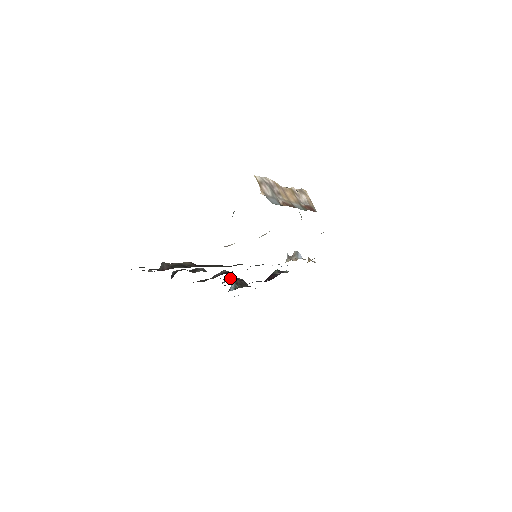
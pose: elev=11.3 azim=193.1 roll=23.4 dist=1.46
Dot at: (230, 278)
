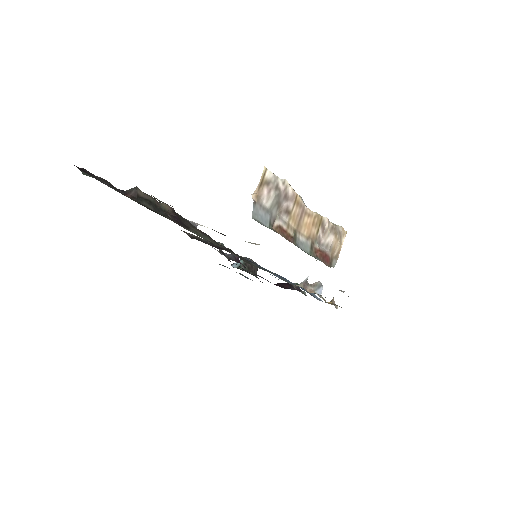
Dot at: (232, 255)
